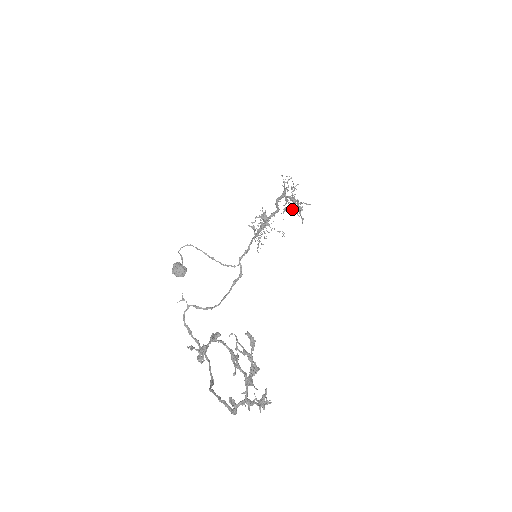
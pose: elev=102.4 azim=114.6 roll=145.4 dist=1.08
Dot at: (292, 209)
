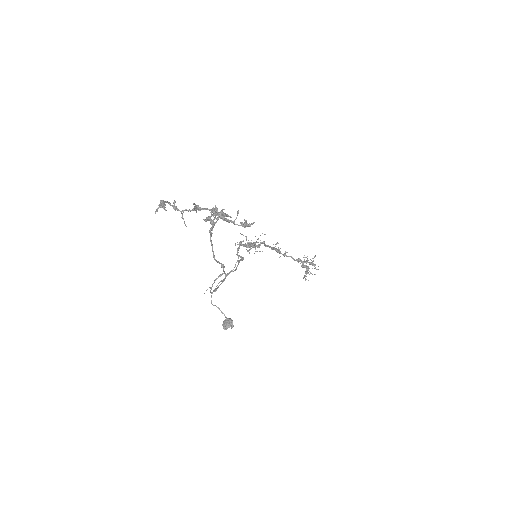
Dot at: (311, 273)
